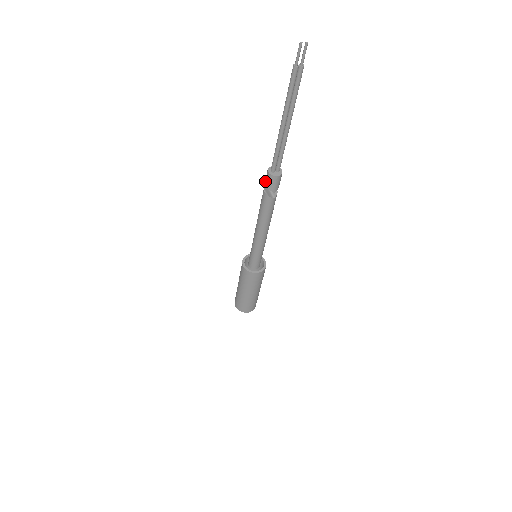
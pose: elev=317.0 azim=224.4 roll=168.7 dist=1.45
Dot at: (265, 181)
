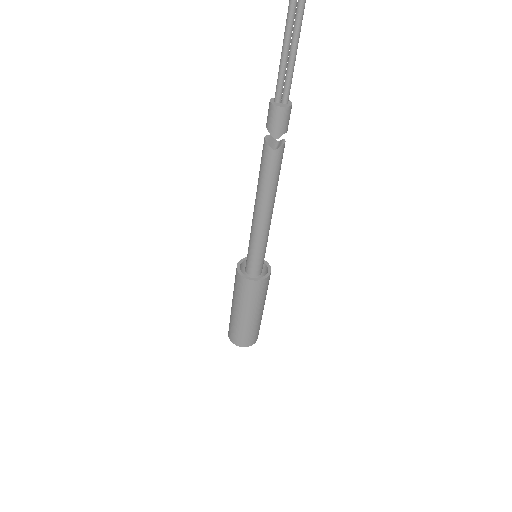
Dot at: (267, 119)
